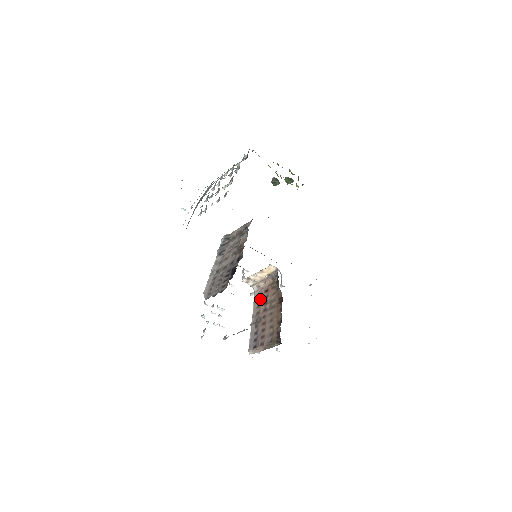
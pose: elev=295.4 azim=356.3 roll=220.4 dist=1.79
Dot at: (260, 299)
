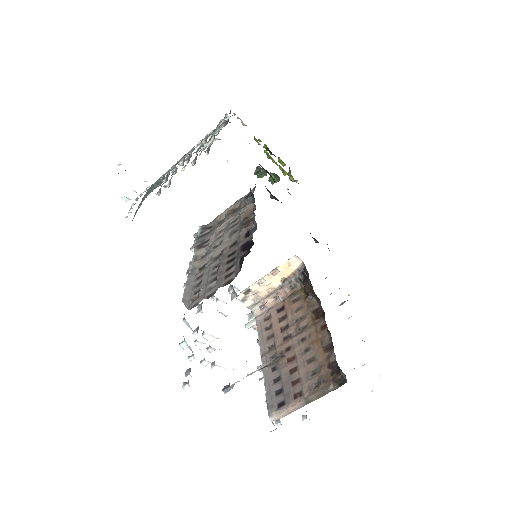
Dot at: (271, 324)
